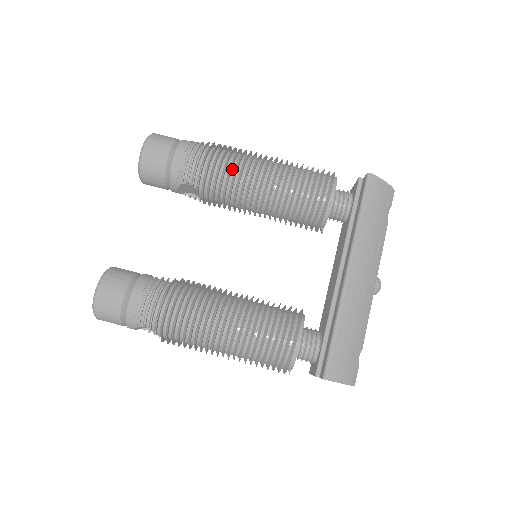
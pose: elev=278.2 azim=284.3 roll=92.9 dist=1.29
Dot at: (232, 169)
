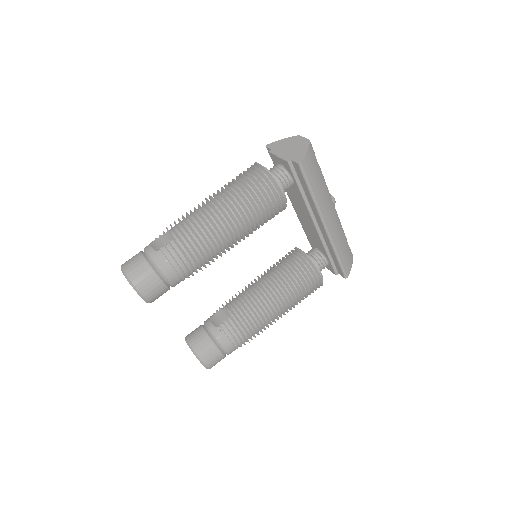
Dot at: (211, 246)
